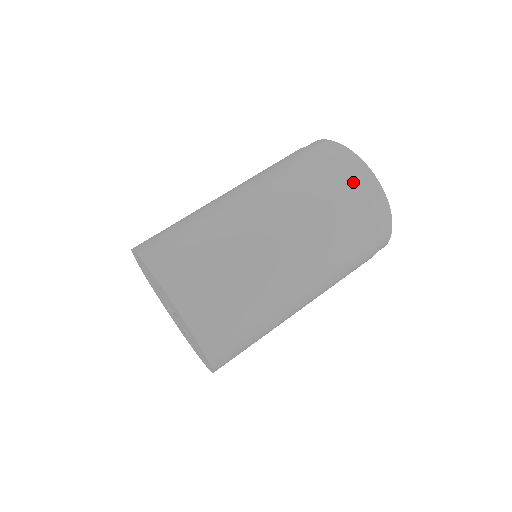
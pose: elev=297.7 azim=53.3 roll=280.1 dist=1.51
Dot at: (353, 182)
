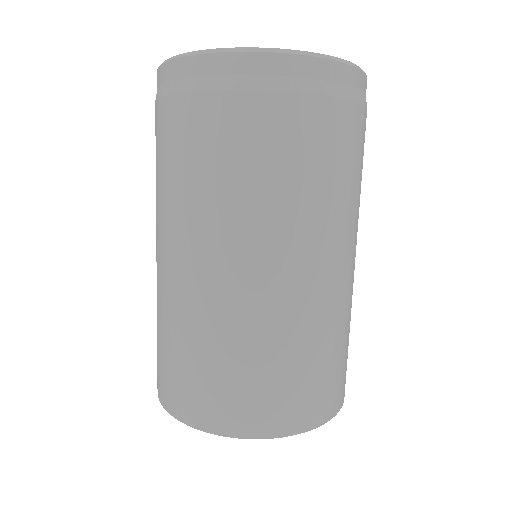
Dot at: (347, 107)
